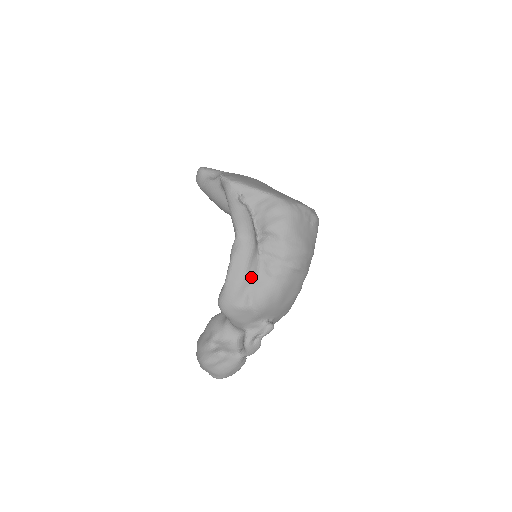
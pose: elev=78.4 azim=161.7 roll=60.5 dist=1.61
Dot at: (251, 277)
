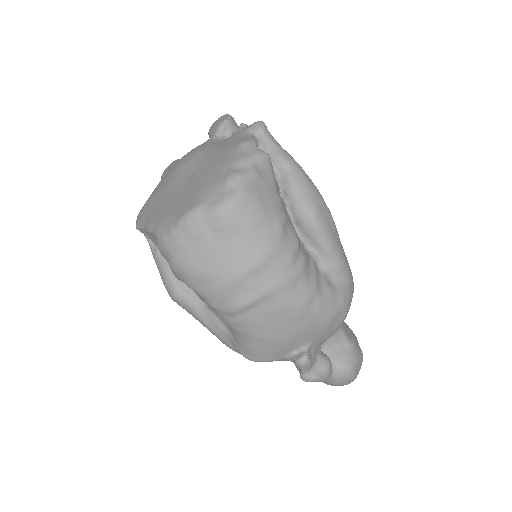
Dot at: (221, 331)
